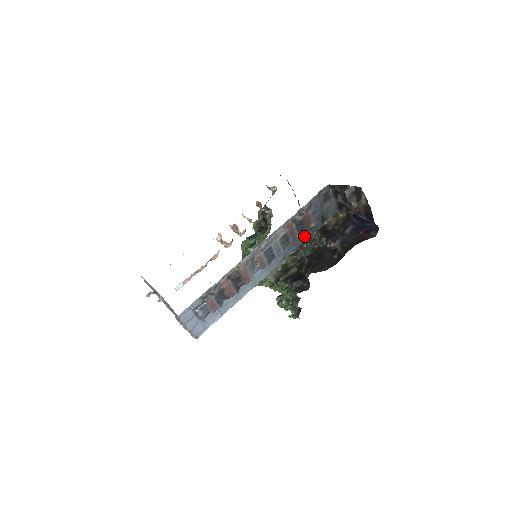
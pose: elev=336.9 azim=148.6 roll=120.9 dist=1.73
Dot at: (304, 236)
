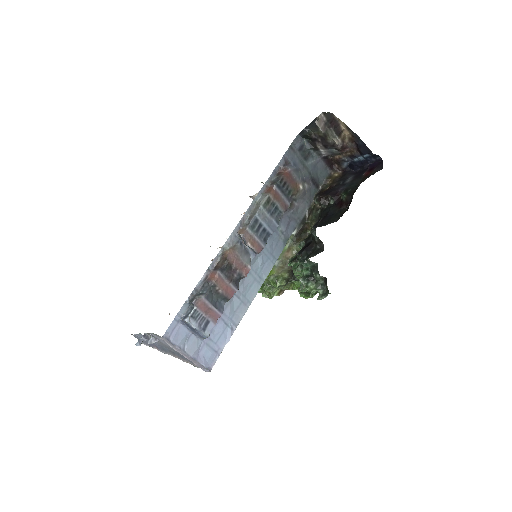
Dot at: (300, 207)
